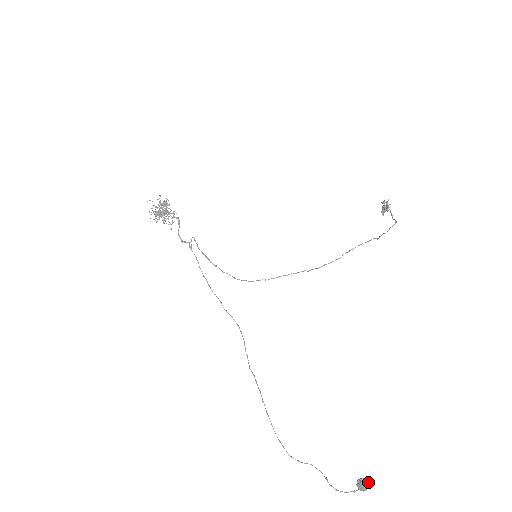
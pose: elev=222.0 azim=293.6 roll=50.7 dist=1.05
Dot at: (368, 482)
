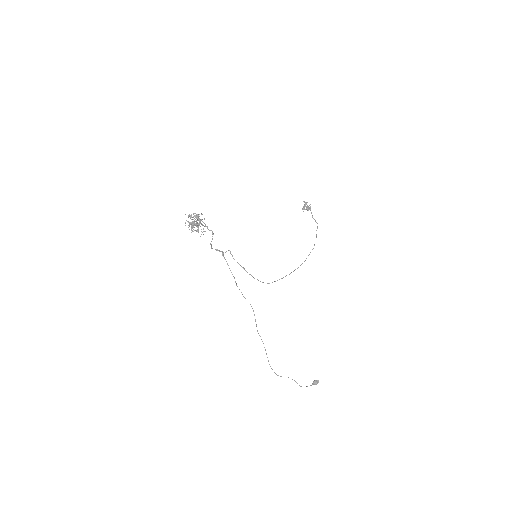
Dot at: occluded
